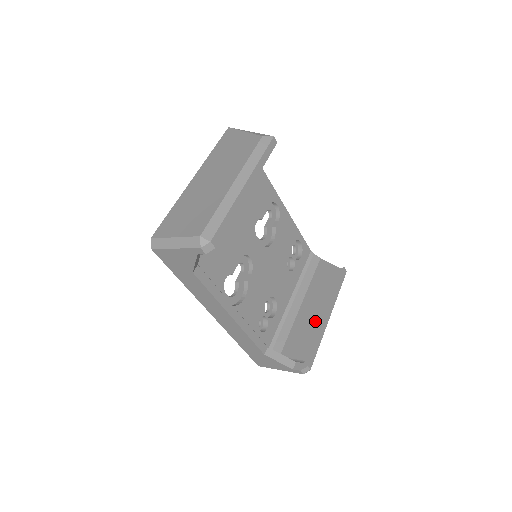
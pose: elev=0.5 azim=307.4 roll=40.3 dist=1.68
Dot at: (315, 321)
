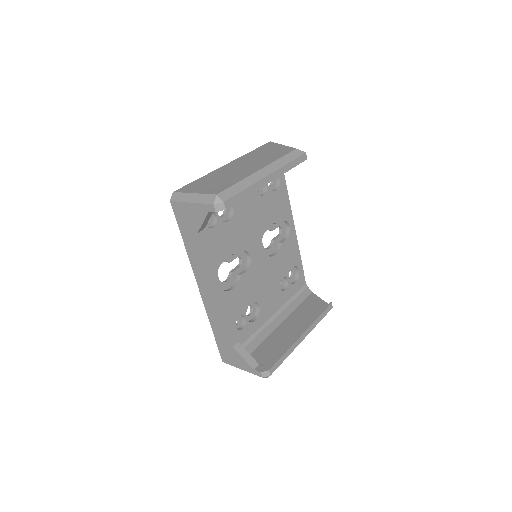
Dot at: (289, 338)
